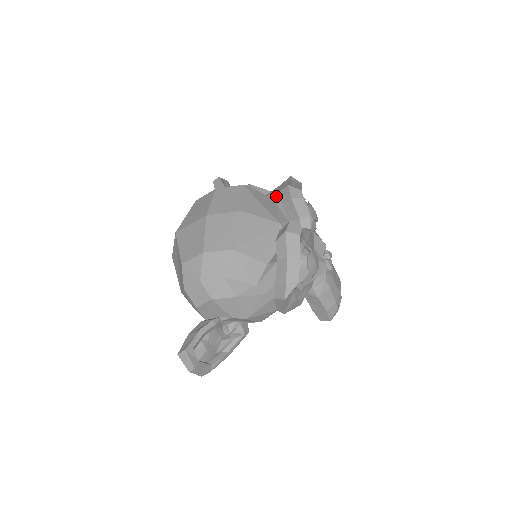
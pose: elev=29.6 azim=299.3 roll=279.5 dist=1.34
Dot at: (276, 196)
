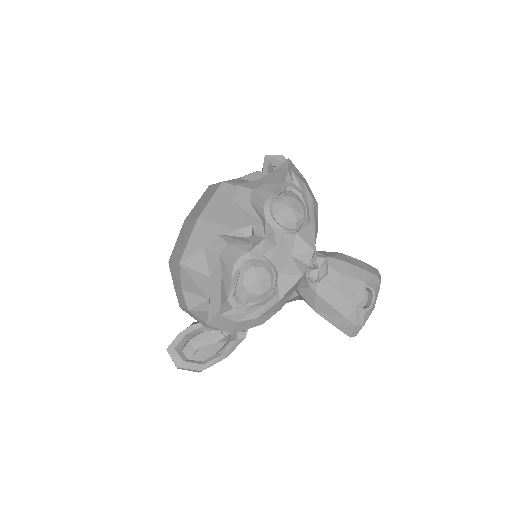
Dot at: occluded
